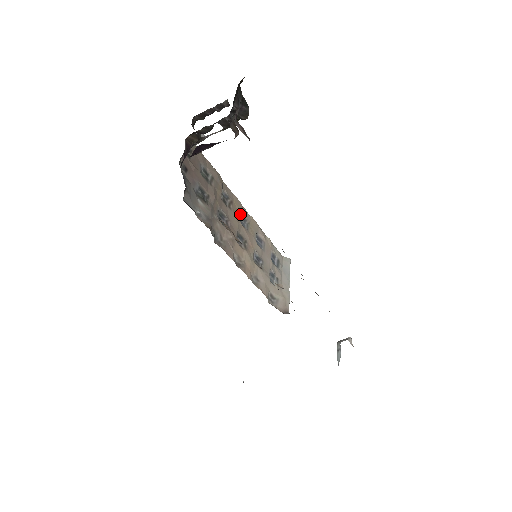
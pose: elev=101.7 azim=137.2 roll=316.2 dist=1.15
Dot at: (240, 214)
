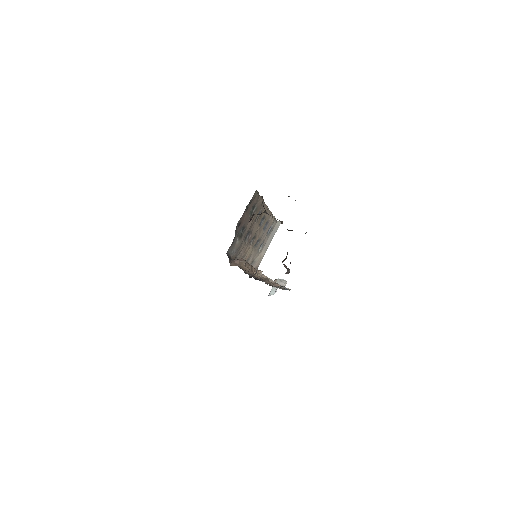
Dot at: (263, 216)
